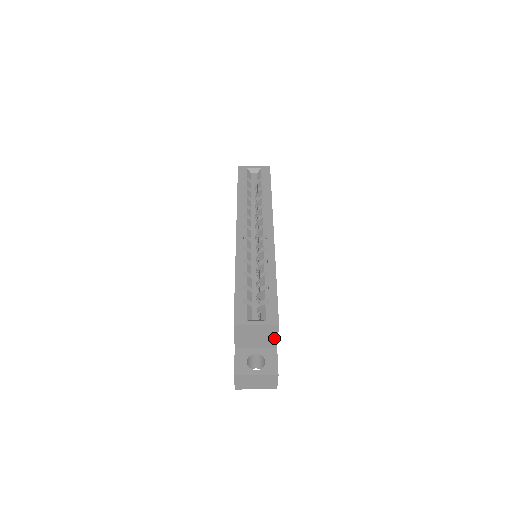
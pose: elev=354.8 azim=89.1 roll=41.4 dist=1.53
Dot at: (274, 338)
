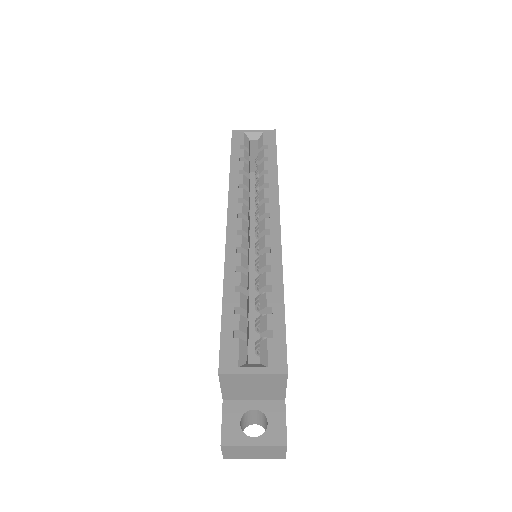
Dot at: (280, 389)
